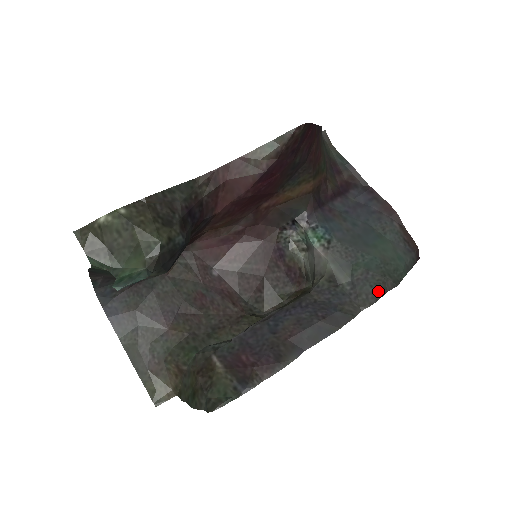
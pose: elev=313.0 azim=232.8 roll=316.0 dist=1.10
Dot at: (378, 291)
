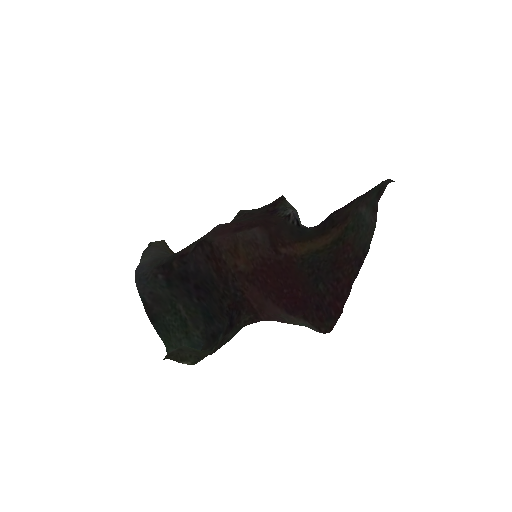
Dot at: occluded
